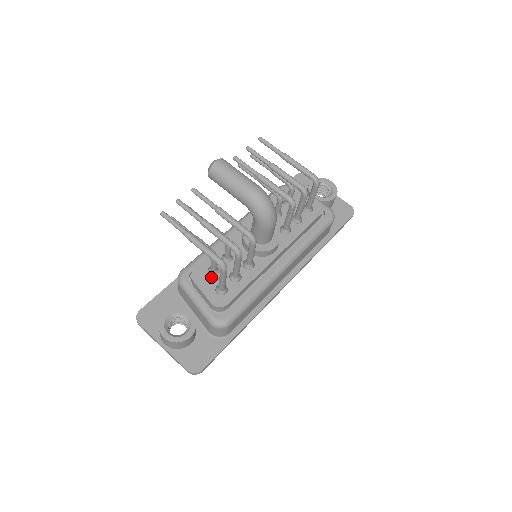
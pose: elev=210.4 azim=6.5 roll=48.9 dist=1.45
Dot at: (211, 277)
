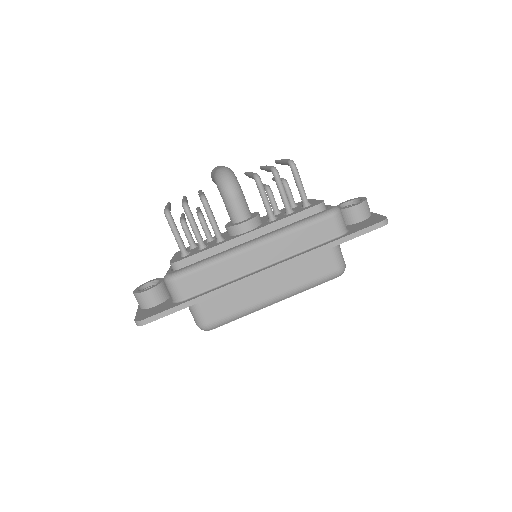
Dot at: (187, 250)
